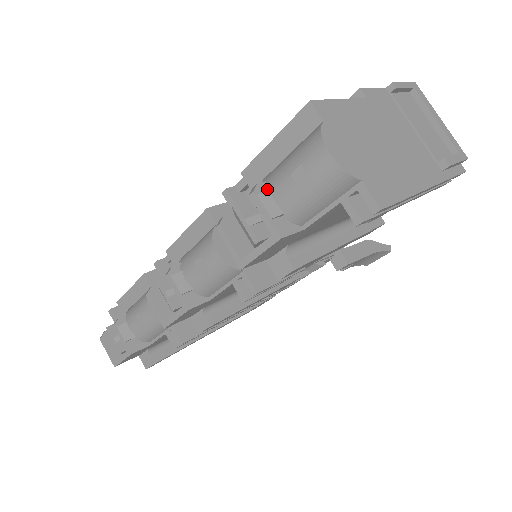
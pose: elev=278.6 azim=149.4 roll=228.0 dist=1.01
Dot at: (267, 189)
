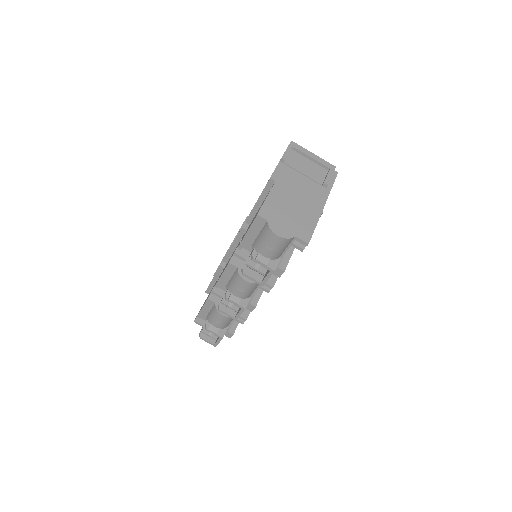
Dot at: (257, 252)
